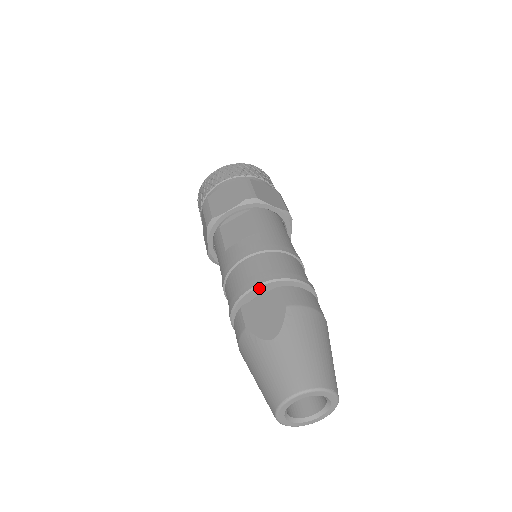
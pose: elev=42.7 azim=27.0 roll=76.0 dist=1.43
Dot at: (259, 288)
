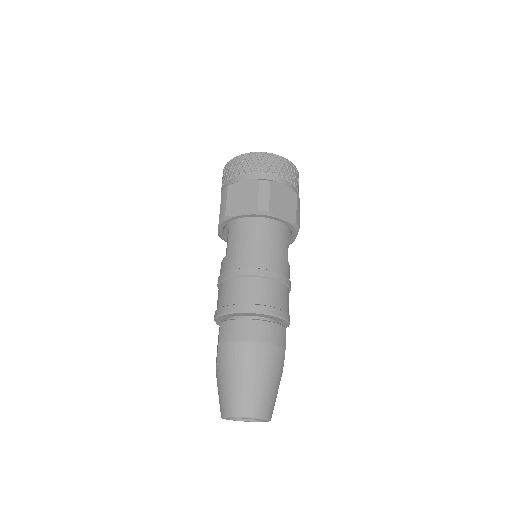
Dot at: (217, 320)
